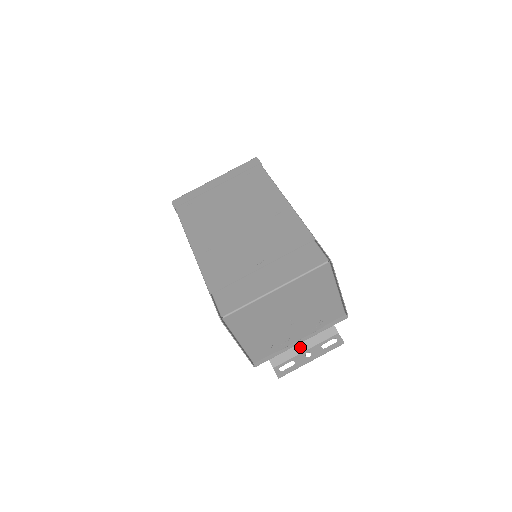
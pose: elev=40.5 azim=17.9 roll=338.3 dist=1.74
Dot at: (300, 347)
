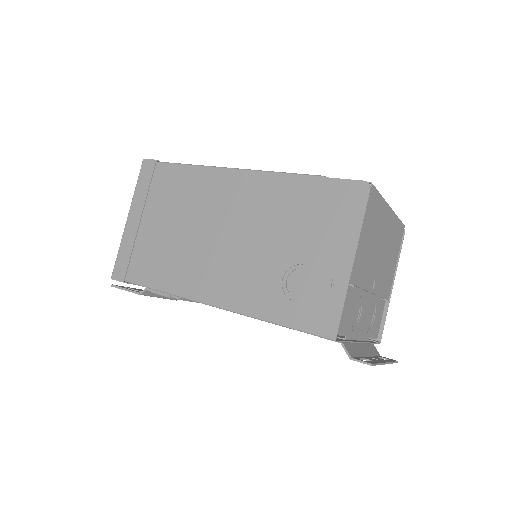
Dot at: (361, 349)
